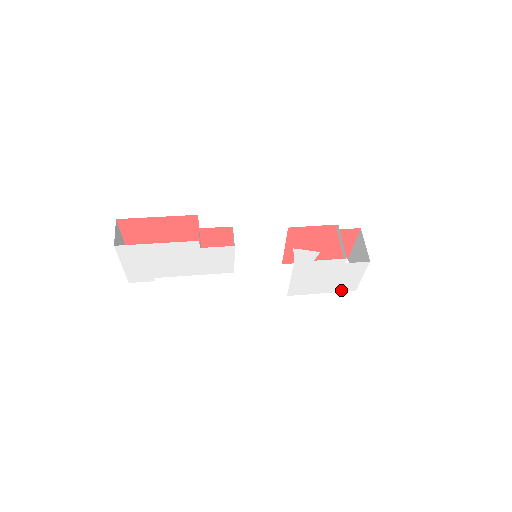
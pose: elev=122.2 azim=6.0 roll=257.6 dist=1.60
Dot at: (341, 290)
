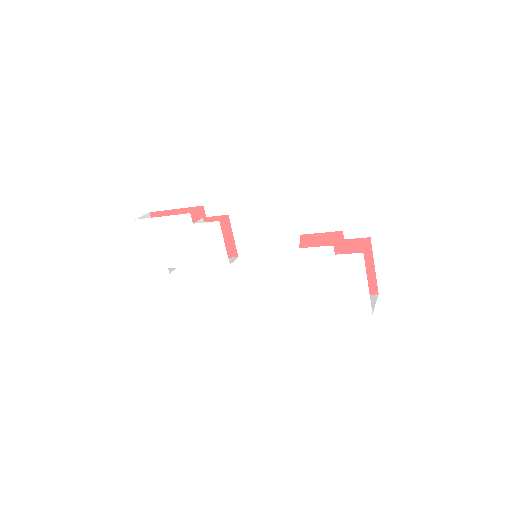
Dot at: (353, 311)
